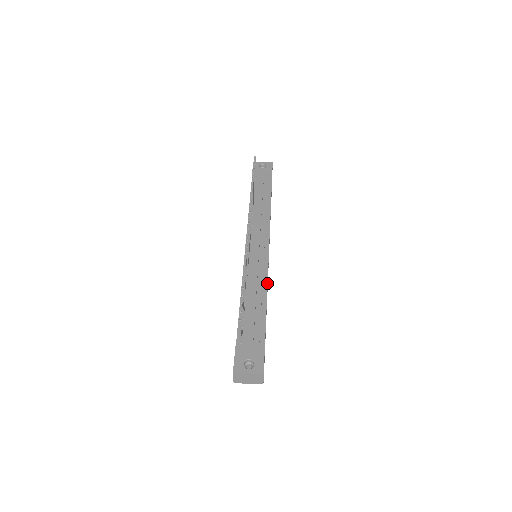
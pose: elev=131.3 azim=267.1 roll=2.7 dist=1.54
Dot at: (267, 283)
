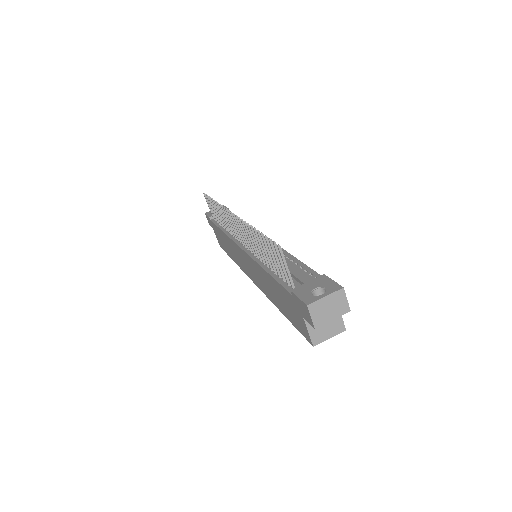
Dot at: (284, 250)
